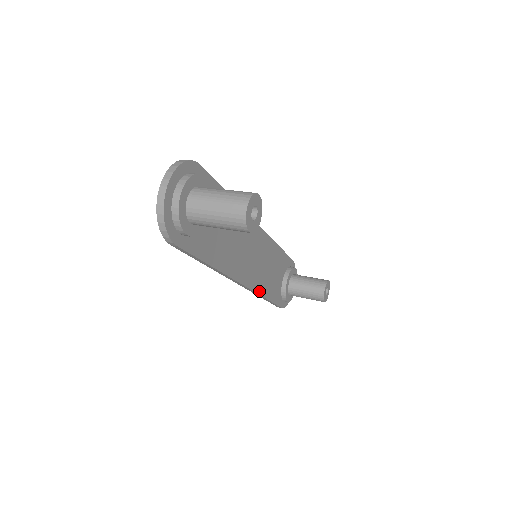
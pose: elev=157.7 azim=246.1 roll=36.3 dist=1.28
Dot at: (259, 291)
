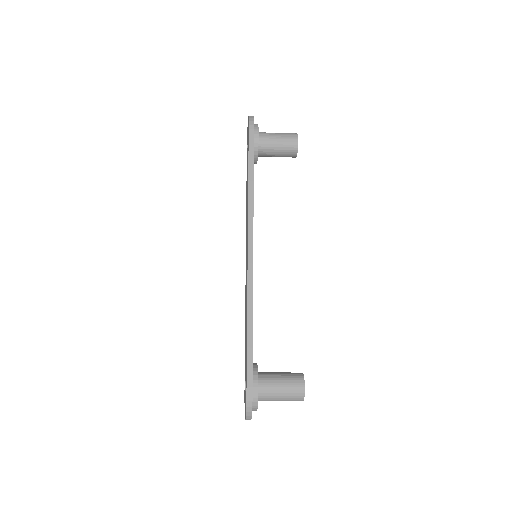
Dot at: (252, 291)
